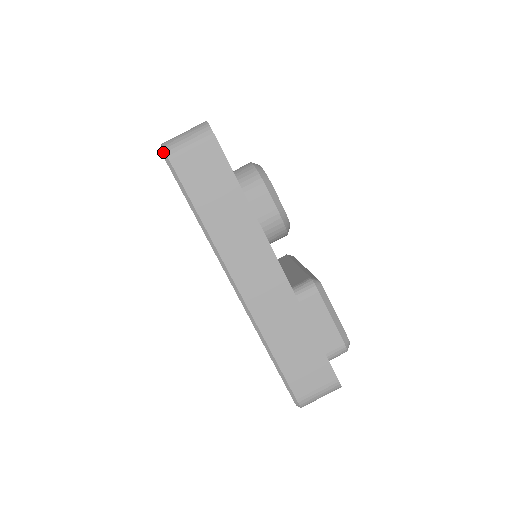
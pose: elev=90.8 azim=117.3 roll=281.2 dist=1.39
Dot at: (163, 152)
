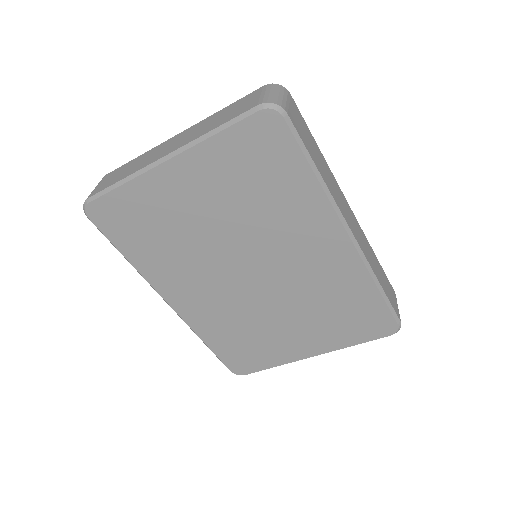
Dot at: (277, 107)
